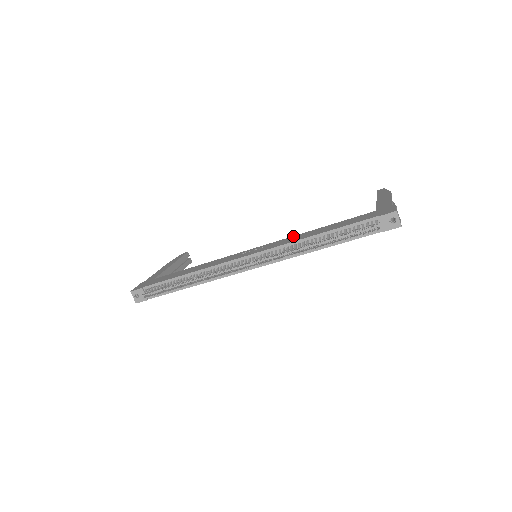
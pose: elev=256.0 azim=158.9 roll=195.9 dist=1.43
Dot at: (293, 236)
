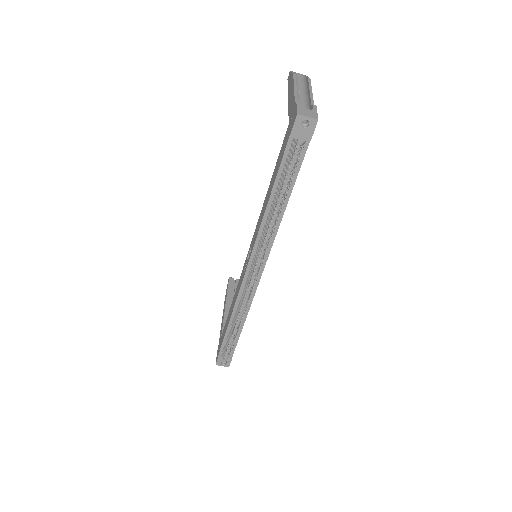
Dot at: occluded
